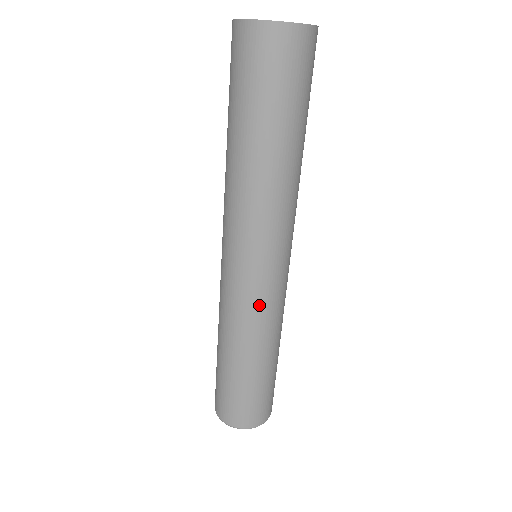
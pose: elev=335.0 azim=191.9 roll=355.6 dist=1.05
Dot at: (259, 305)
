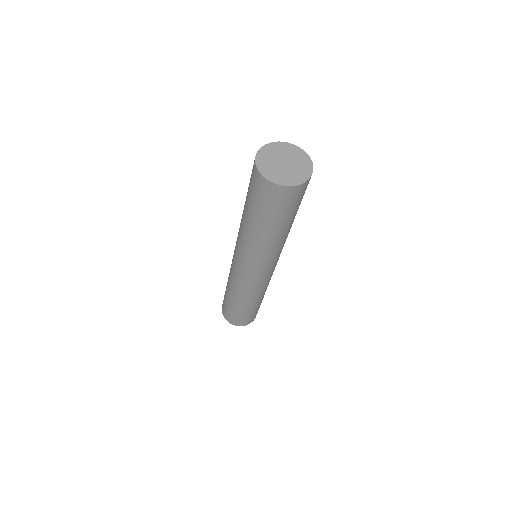
Dot at: (239, 281)
